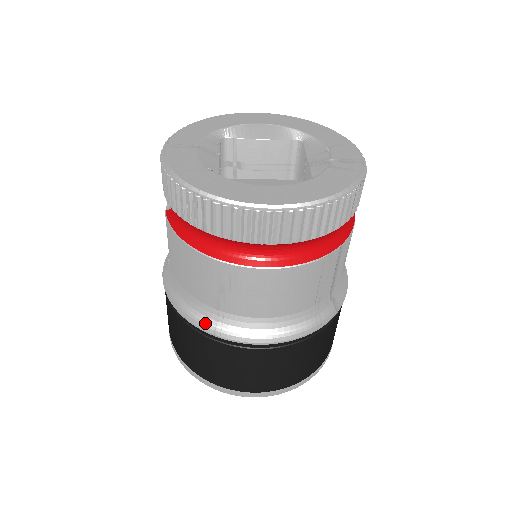
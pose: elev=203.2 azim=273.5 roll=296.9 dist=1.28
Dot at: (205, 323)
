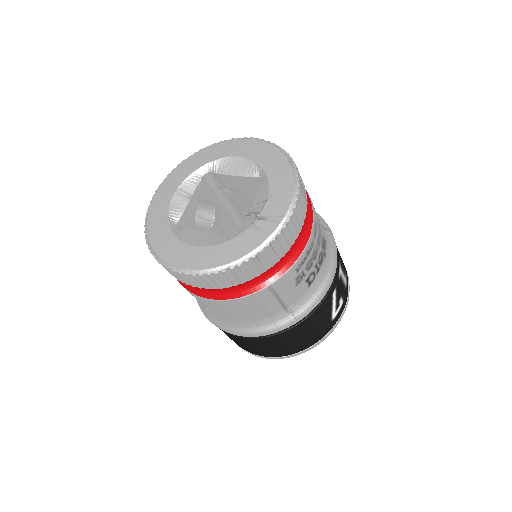
Dot at: (201, 309)
